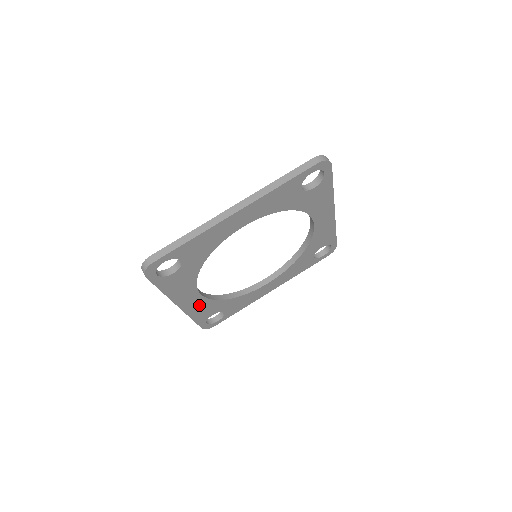
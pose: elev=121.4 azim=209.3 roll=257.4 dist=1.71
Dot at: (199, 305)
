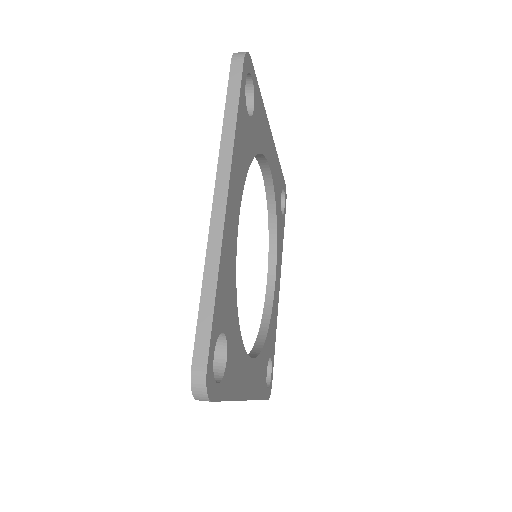
Dot at: (256, 374)
